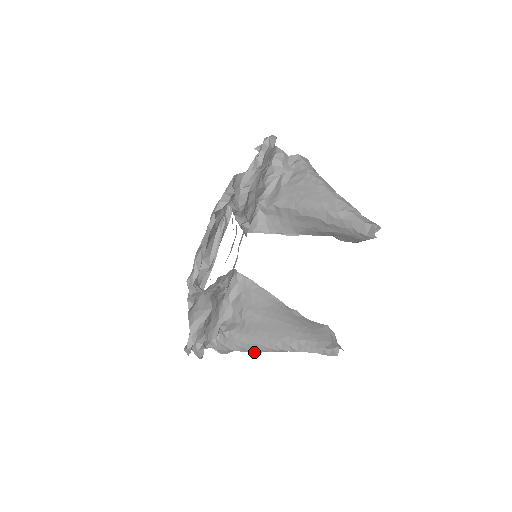
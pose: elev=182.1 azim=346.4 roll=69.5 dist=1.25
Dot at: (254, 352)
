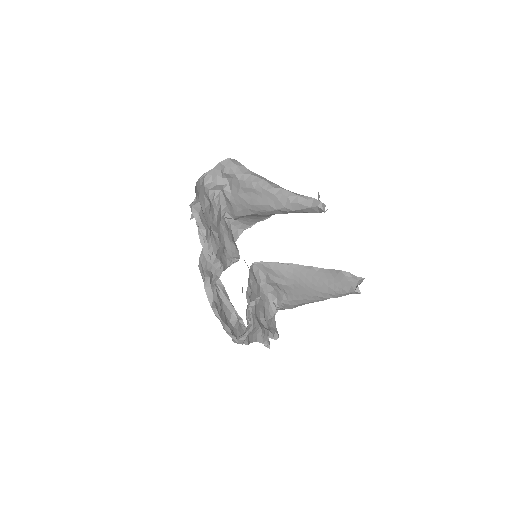
Dot at: occluded
